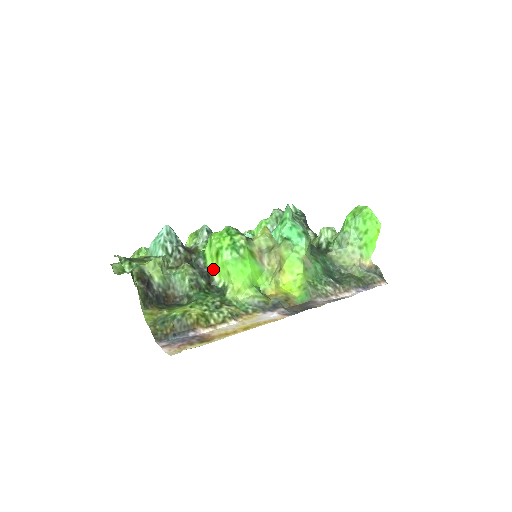
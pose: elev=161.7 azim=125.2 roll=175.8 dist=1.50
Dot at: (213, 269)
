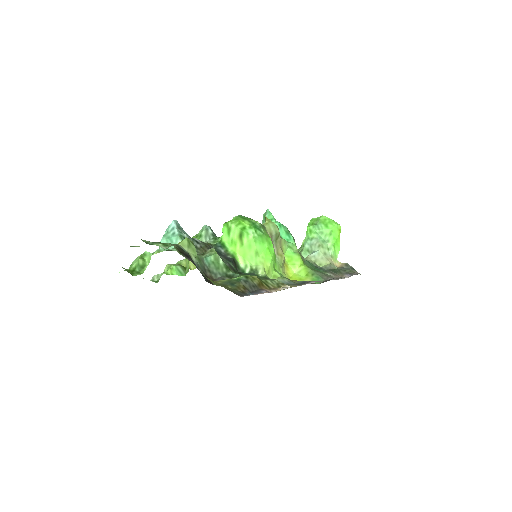
Dot at: (237, 255)
